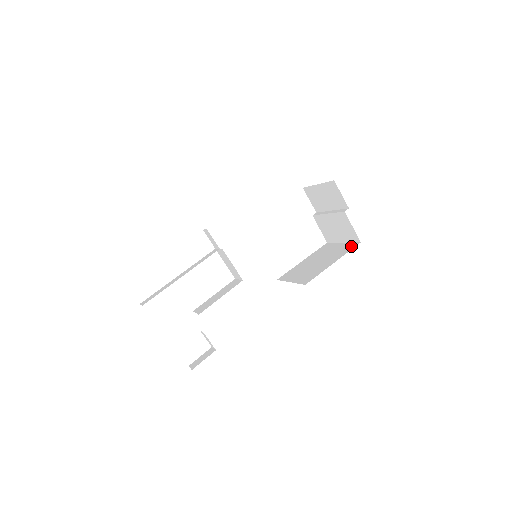
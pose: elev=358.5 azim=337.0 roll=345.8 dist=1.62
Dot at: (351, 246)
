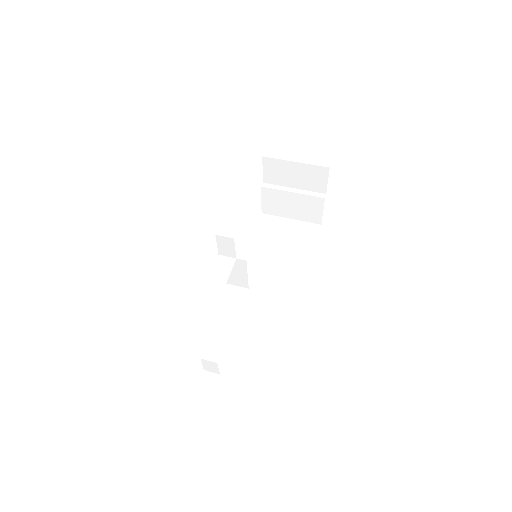
Dot at: (313, 228)
